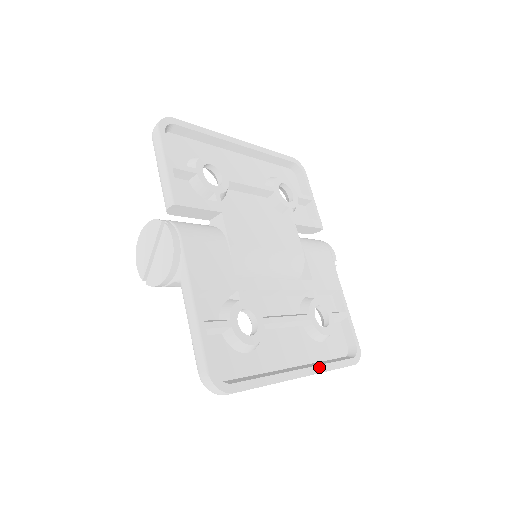
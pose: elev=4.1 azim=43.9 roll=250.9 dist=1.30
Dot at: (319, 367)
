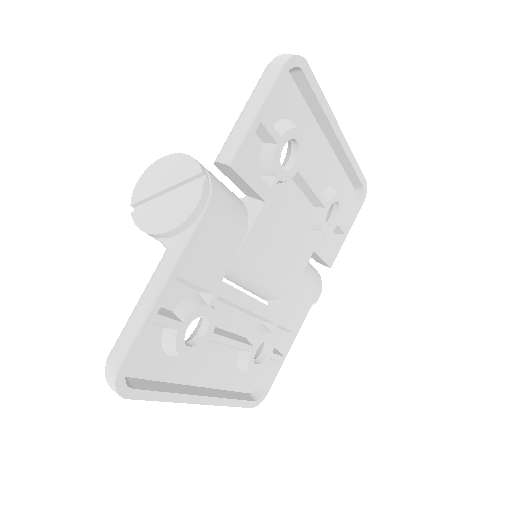
Dot at: (222, 400)
